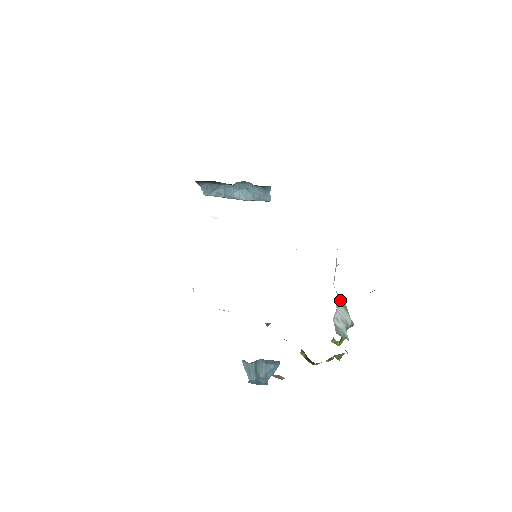
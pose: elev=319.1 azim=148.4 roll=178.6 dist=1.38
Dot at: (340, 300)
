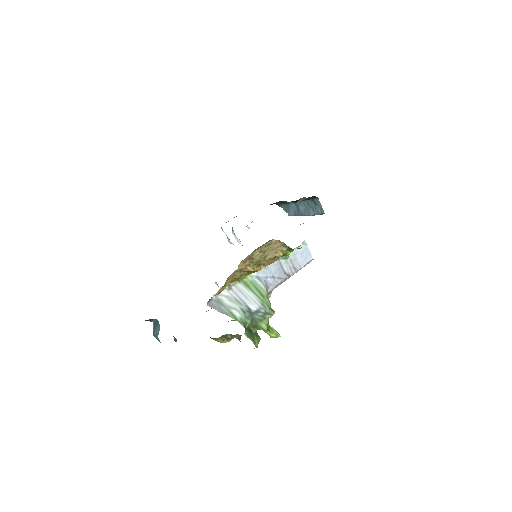
Dot at: (253, 285)
